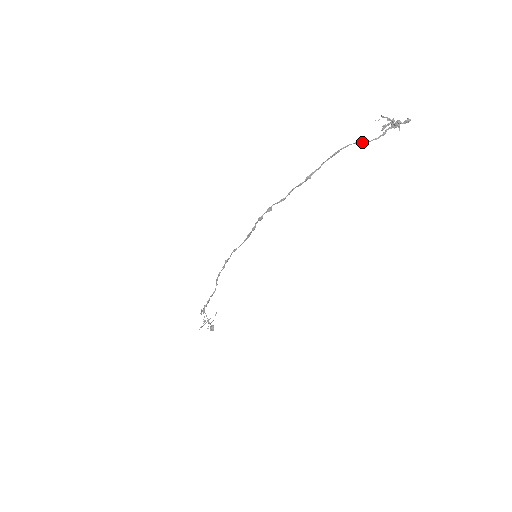
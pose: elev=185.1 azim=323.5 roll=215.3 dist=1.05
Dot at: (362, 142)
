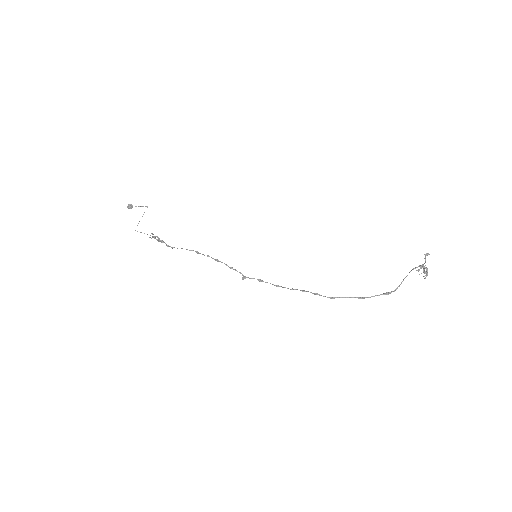
Dot at: occluded
